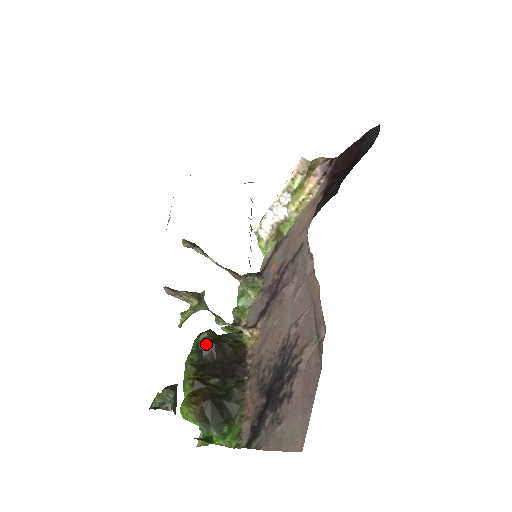
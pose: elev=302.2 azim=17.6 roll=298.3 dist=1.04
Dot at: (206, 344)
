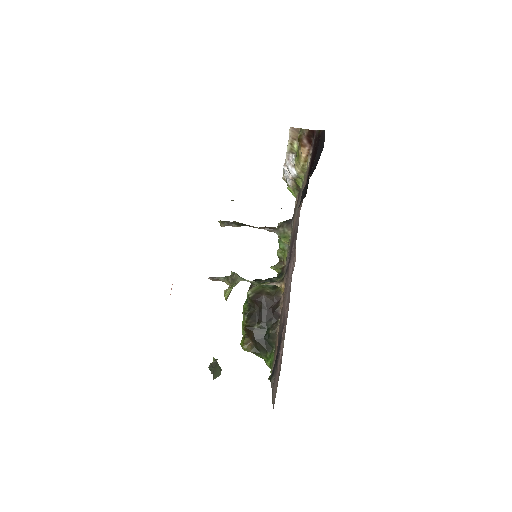
Dot at: (250, 300)
